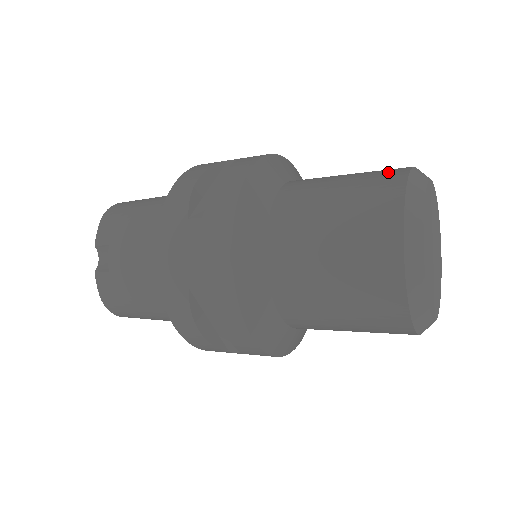
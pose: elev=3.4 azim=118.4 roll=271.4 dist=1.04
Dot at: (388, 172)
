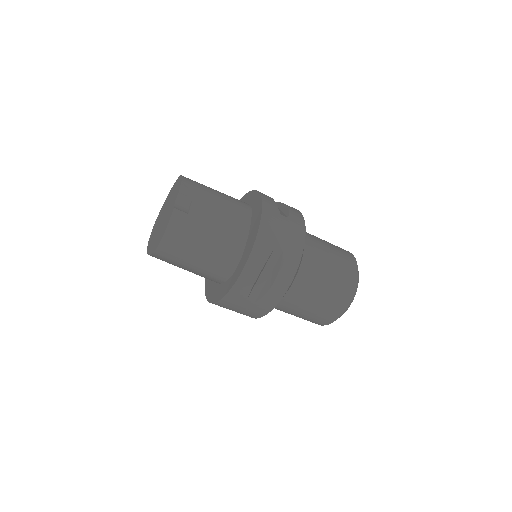
Dot at: occluded
